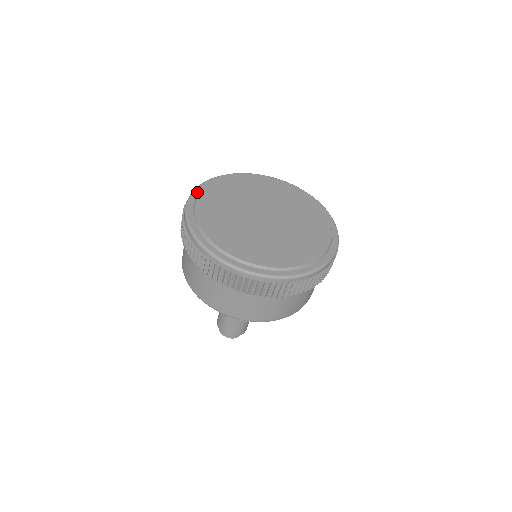
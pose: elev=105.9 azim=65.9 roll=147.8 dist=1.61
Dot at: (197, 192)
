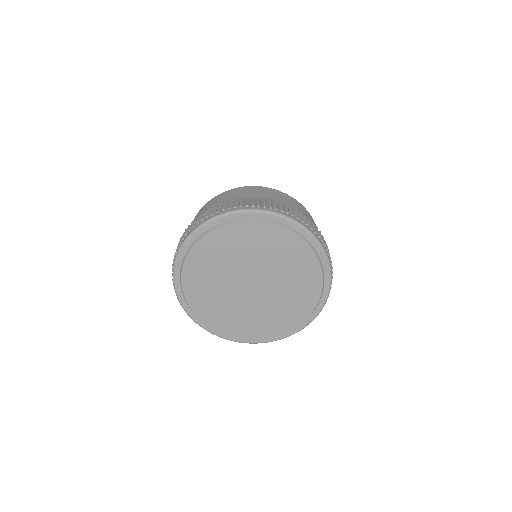
Dot at: (181, 297)
